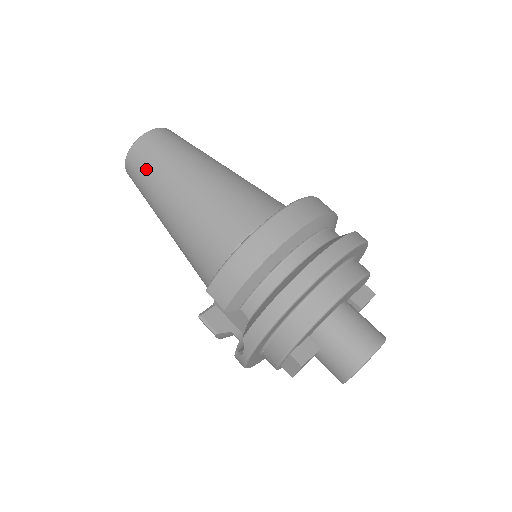
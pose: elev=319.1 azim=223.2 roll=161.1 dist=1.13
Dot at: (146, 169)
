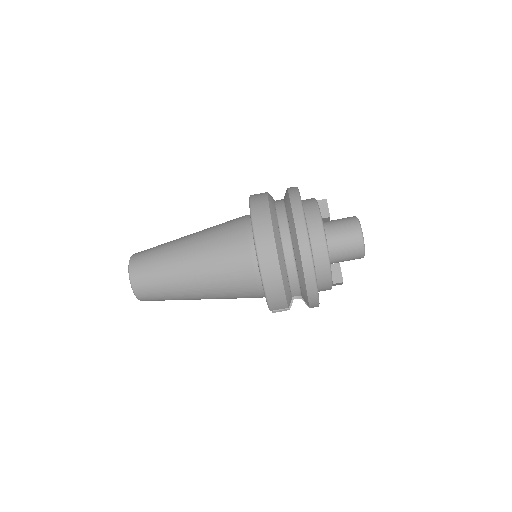
Dot at: (159, 295)
